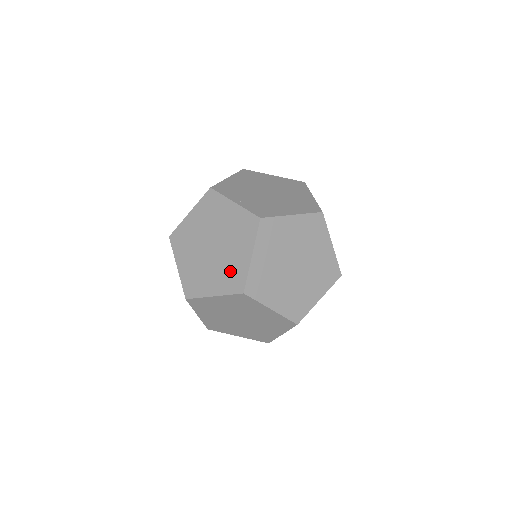
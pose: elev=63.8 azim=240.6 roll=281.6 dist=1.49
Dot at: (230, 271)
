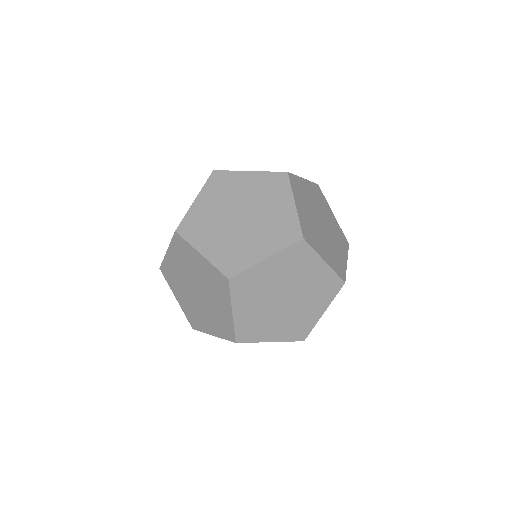
Dot at: (219, 319)
